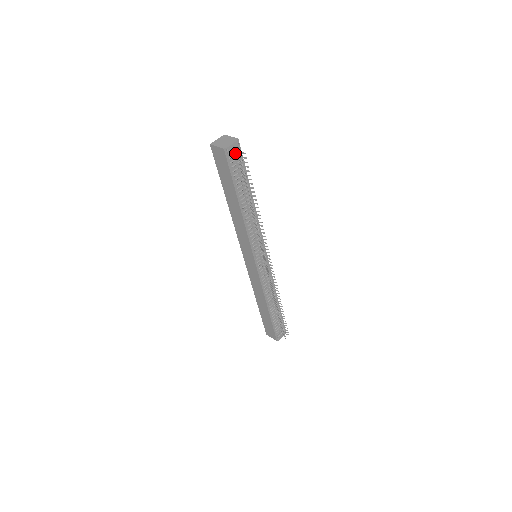
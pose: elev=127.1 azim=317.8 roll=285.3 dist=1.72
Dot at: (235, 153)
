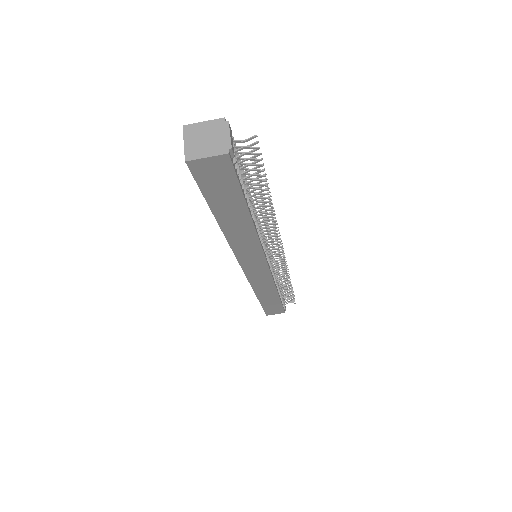
Dot at: occluded
